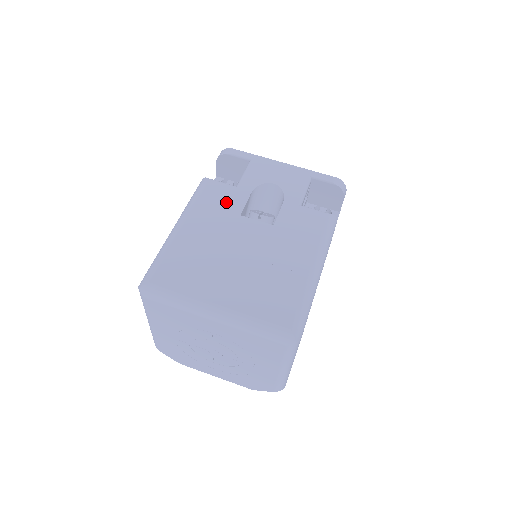
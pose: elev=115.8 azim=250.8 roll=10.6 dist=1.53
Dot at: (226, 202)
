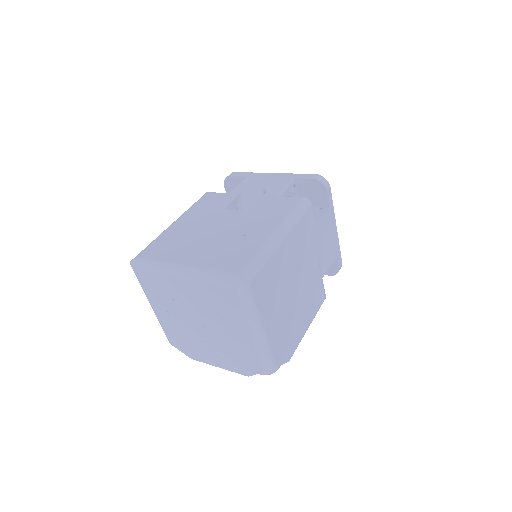
Dot at: (216, 203)
